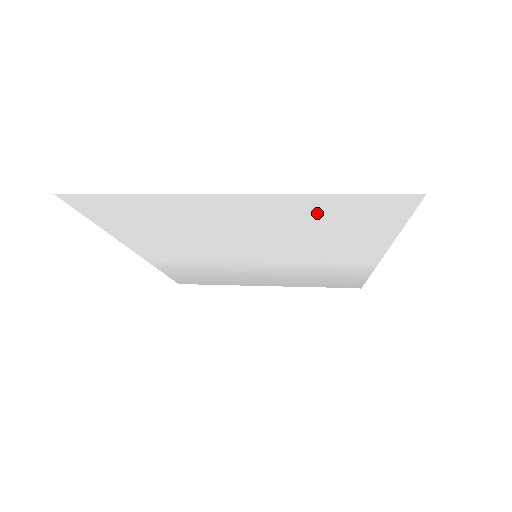
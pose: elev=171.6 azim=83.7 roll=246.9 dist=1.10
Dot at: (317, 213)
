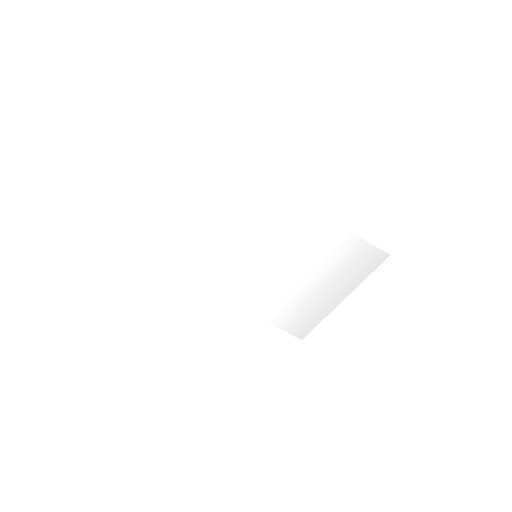
Dot at: (199, 191)
